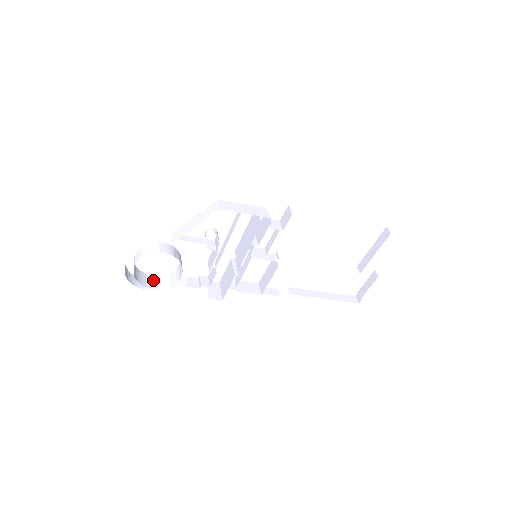
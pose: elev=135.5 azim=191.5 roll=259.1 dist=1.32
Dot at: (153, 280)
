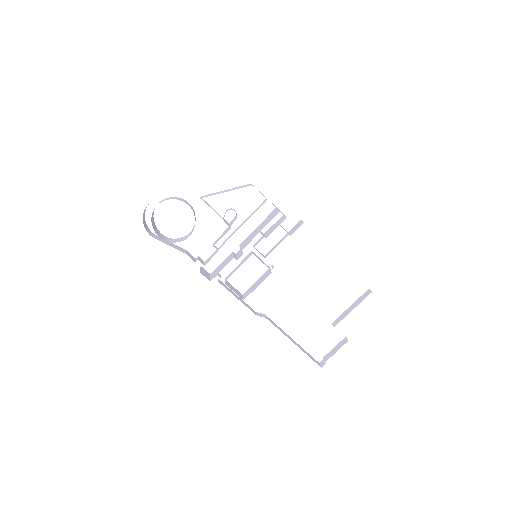
Dot at: (160, 234)
